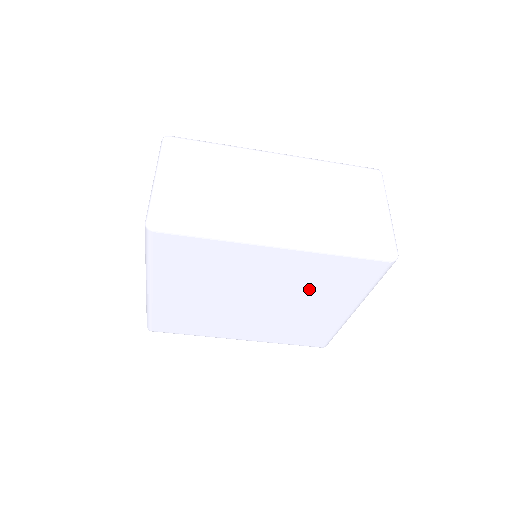
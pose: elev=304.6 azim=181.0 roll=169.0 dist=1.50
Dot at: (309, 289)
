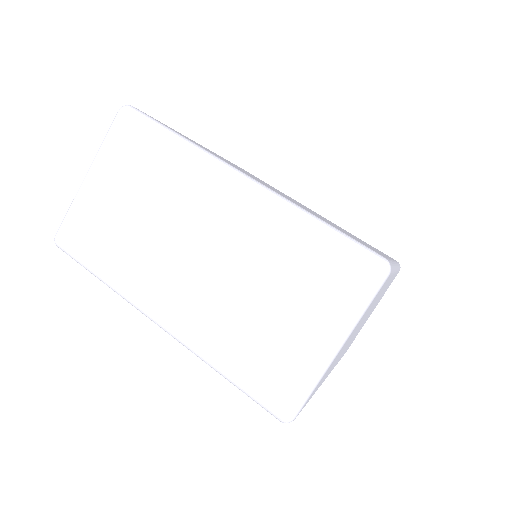
Dot at: occluded
